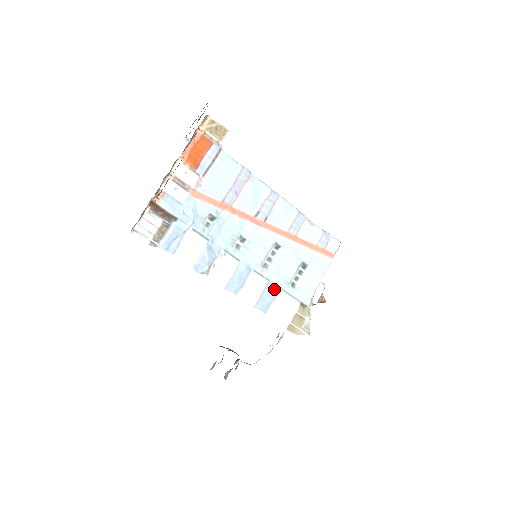
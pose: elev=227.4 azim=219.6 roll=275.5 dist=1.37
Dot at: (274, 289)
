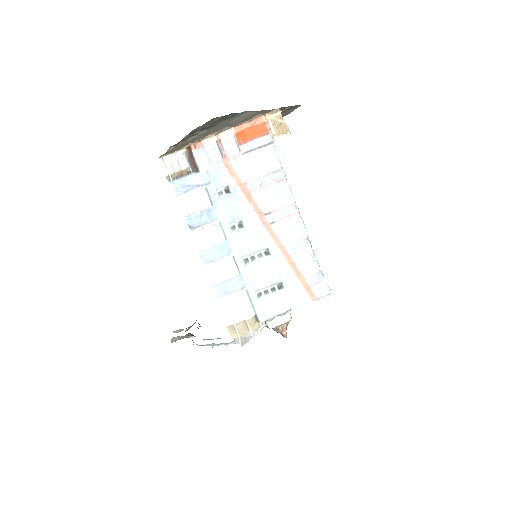
Dot at: (239, 284)
